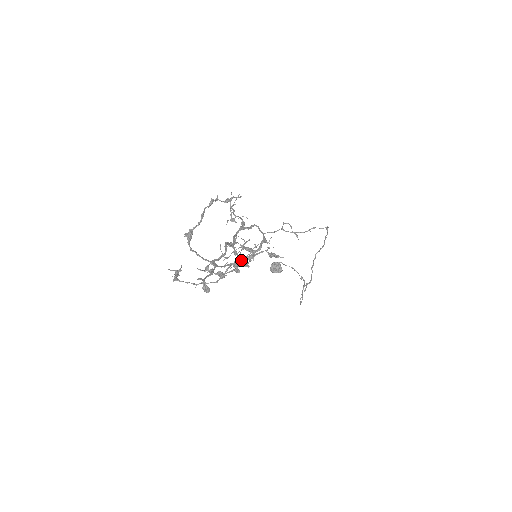
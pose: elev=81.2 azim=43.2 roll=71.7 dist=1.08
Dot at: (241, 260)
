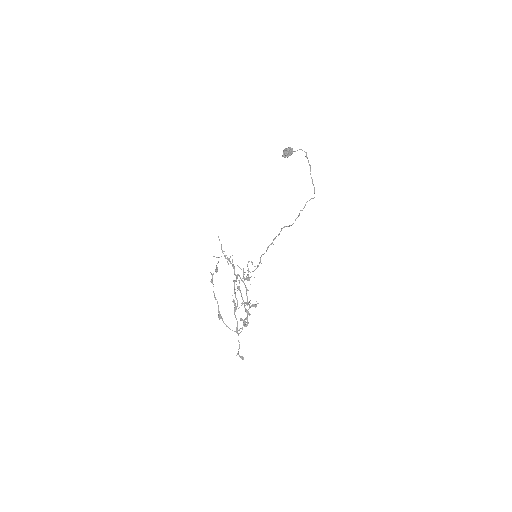
Dot at: (244, 325)
